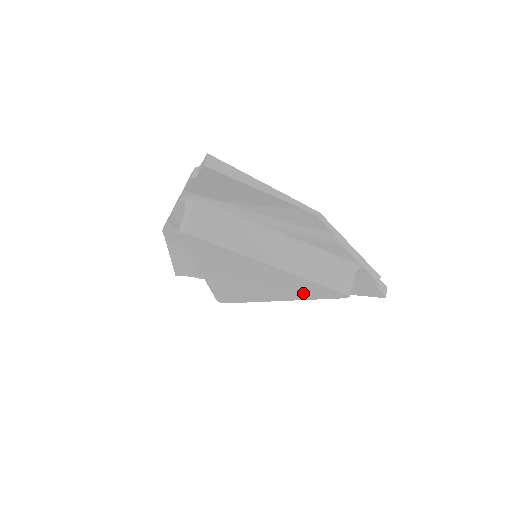
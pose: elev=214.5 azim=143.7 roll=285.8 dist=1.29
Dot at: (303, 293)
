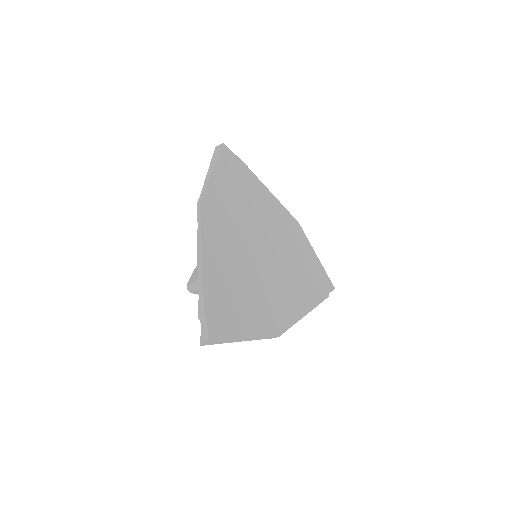
Dot at: occluded
